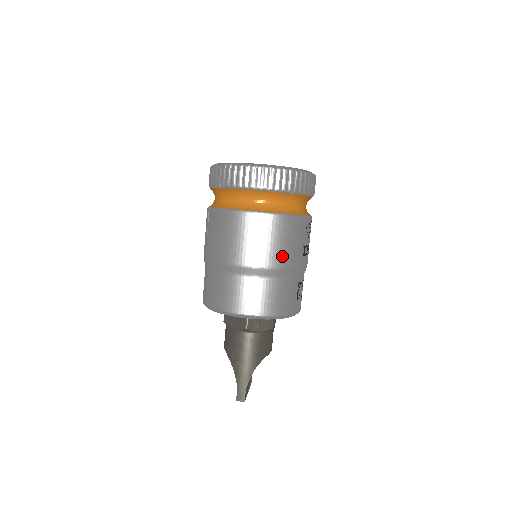
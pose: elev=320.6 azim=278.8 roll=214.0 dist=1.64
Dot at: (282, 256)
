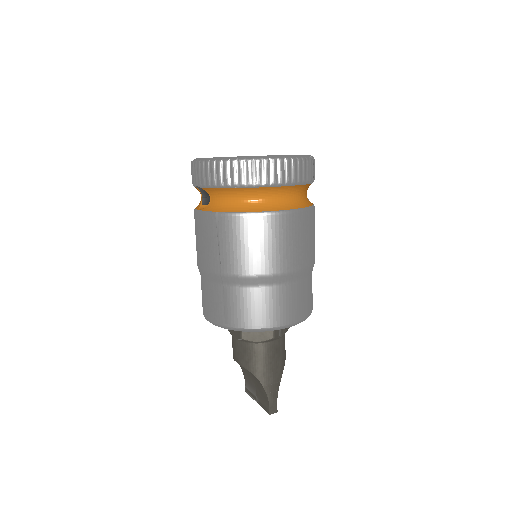
Dot at: (310, 253)
